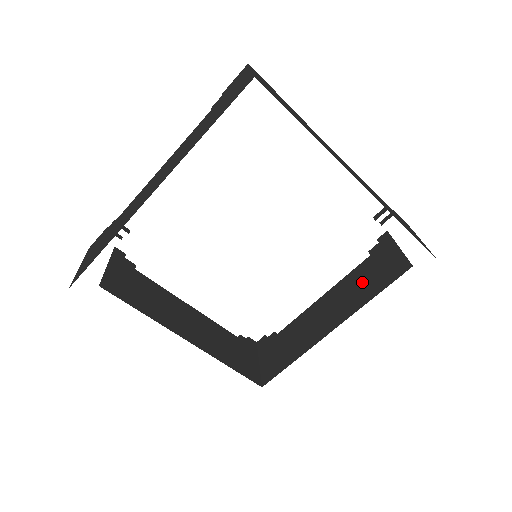
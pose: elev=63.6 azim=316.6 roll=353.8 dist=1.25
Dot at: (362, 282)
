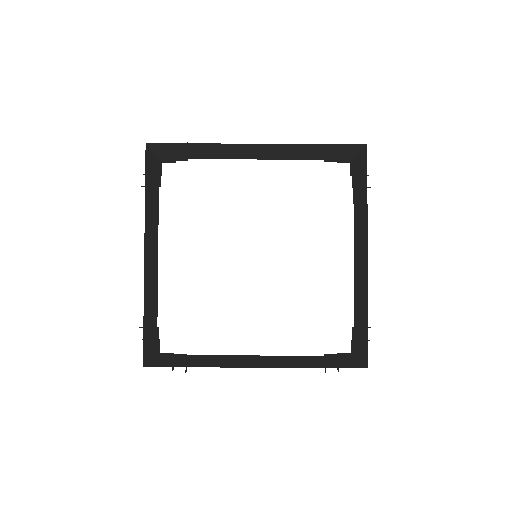
Dot at: (308, 360)
